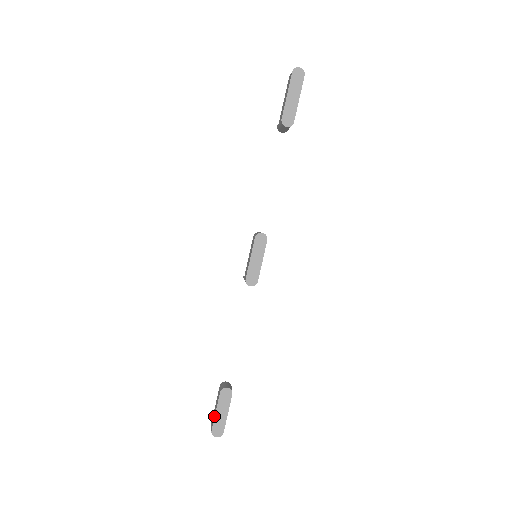
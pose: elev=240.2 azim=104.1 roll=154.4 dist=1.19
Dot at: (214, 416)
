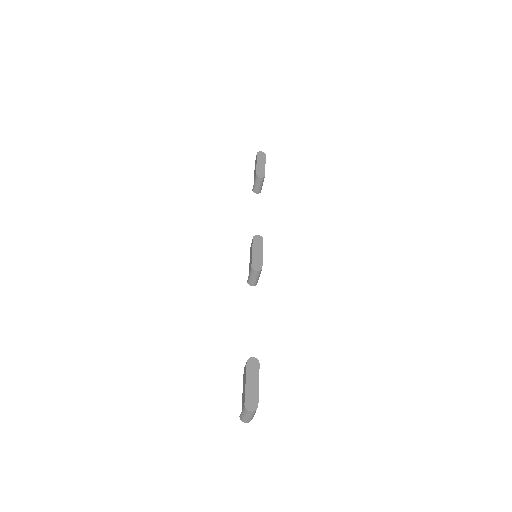
Dot at: (244, 389)
